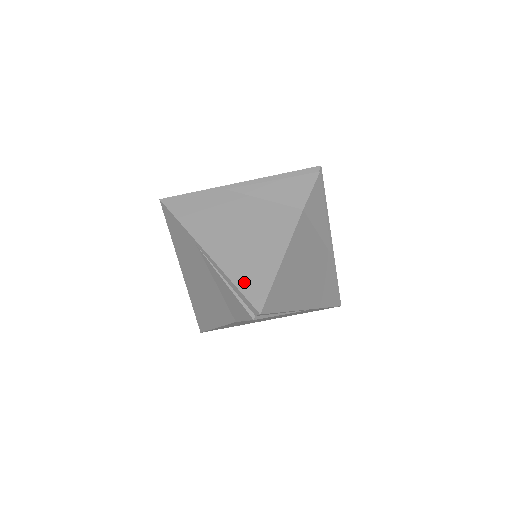
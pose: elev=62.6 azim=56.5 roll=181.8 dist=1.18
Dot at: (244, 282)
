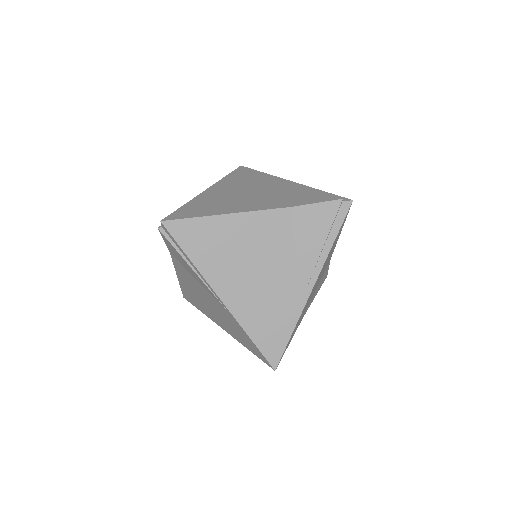
Dot at: occluded
